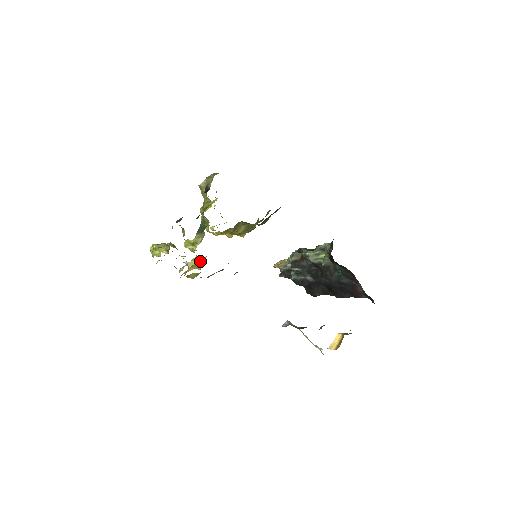
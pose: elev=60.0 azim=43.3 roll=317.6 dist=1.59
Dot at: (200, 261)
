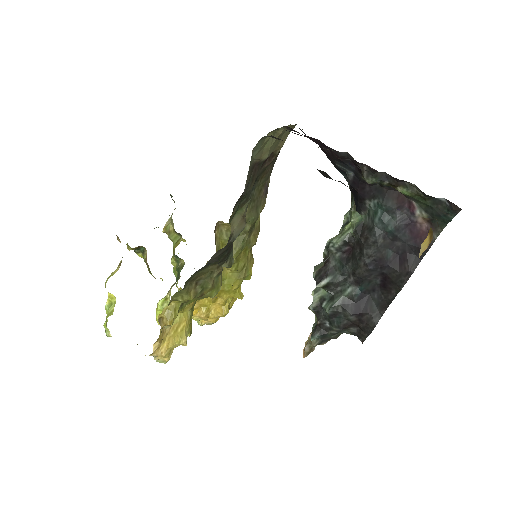
Dot at: (181, 319)
